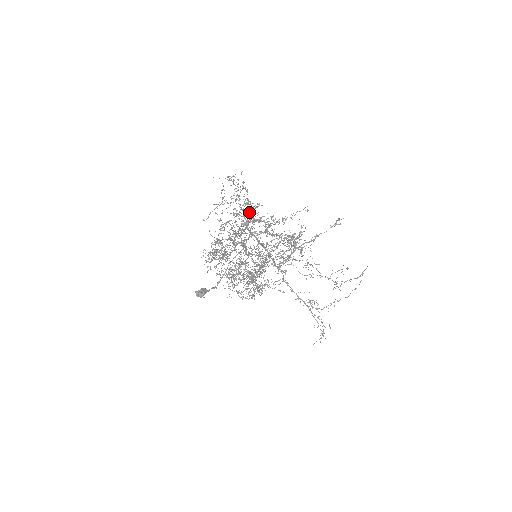
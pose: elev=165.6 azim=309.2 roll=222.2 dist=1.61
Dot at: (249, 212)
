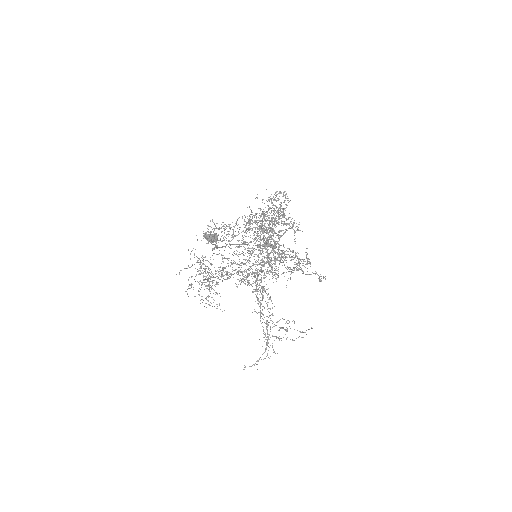
Dot at: occluded
